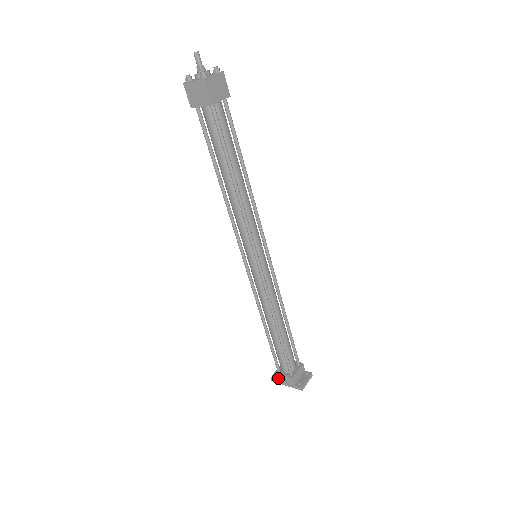
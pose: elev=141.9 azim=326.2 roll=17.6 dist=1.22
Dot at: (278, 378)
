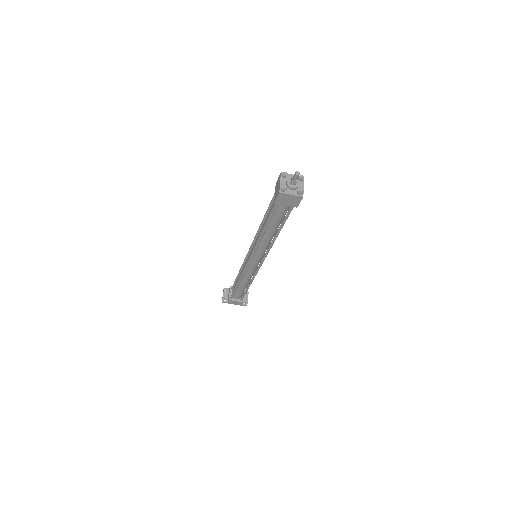
Dot at: (230, 302)
